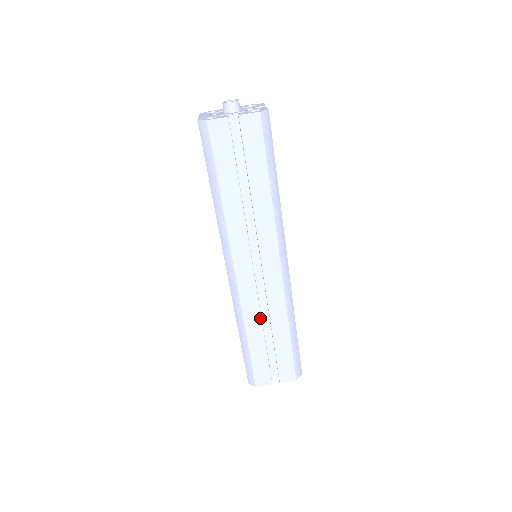
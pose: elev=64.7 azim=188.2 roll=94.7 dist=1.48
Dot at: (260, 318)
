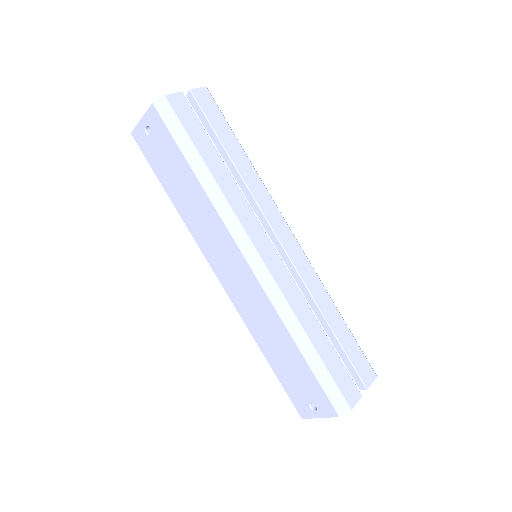
Dot at: (308, 306)
